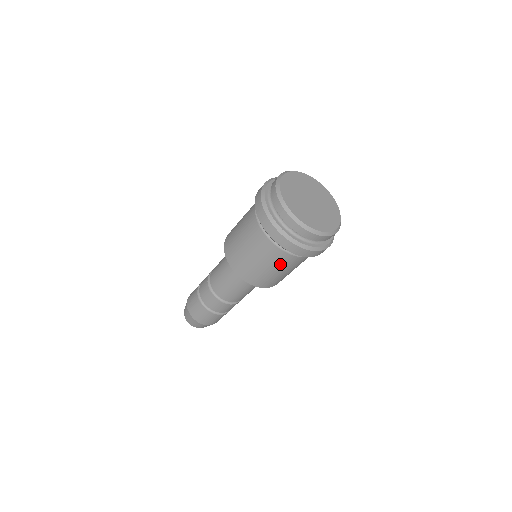
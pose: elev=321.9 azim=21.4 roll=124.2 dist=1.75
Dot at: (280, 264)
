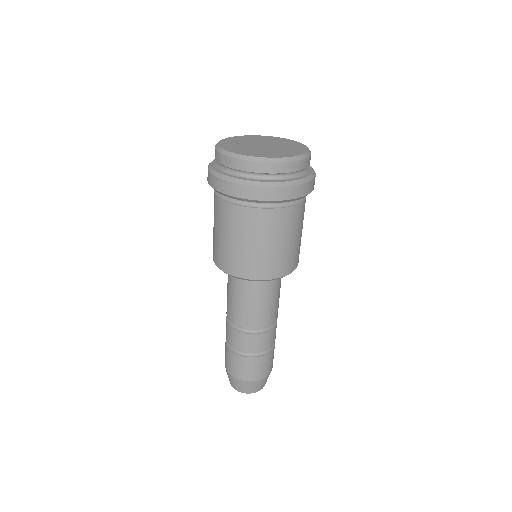
Dot at: (269, 230)
